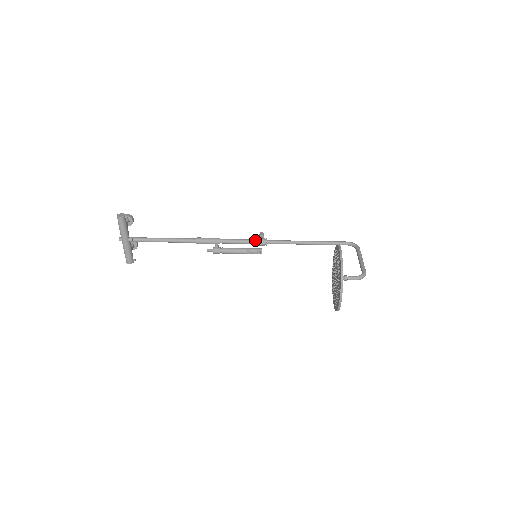
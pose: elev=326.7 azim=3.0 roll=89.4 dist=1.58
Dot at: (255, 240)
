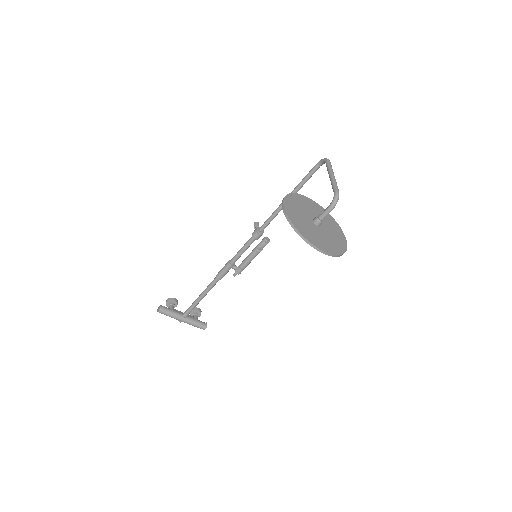
Dot at: (251, 238)
